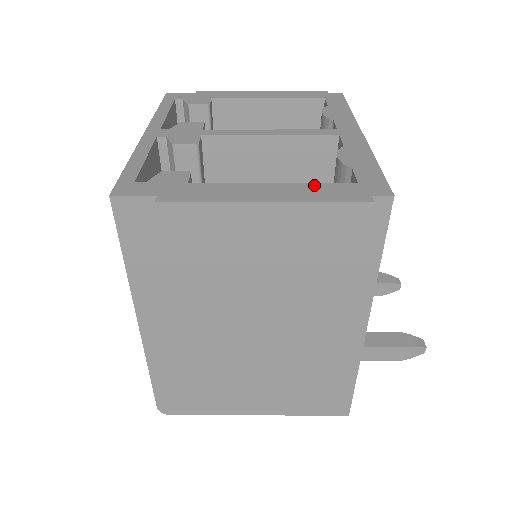
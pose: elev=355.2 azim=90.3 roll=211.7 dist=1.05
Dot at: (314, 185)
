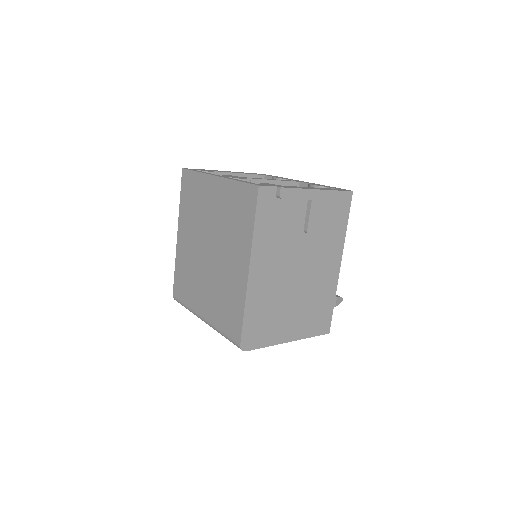
Dot at: (324, 188)
